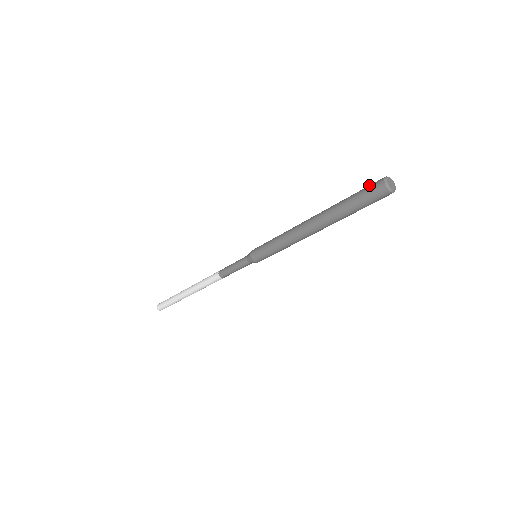
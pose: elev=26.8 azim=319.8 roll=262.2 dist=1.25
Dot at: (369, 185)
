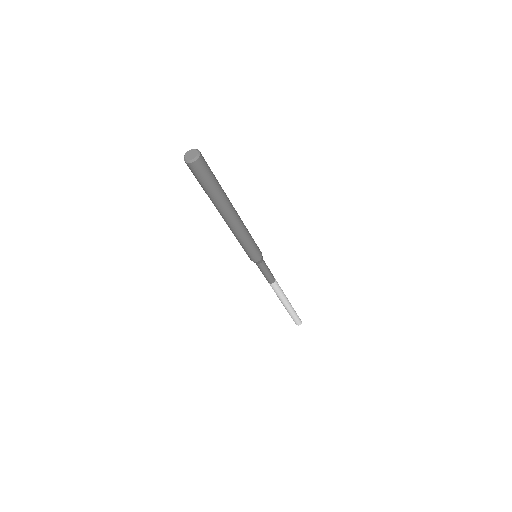
Dot at: occluded
